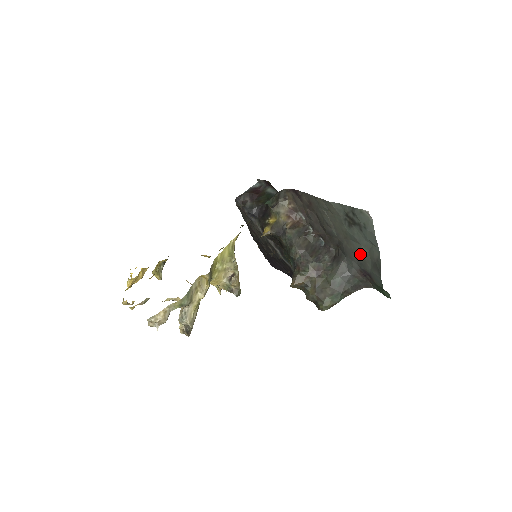
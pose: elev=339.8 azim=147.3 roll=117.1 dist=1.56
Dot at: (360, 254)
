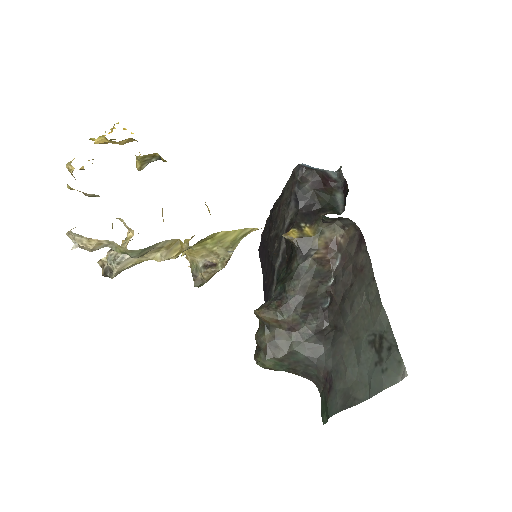
Dot at: (347, 368)
